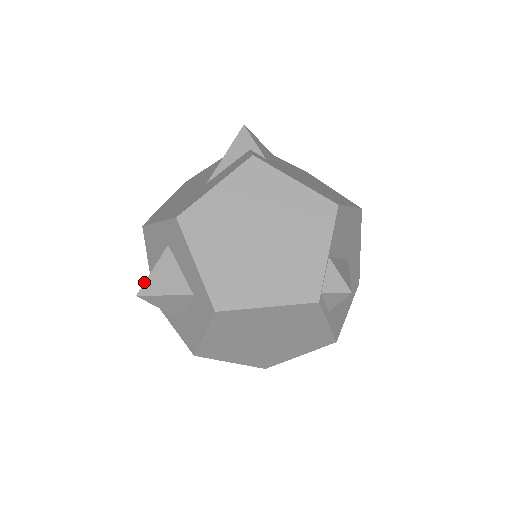
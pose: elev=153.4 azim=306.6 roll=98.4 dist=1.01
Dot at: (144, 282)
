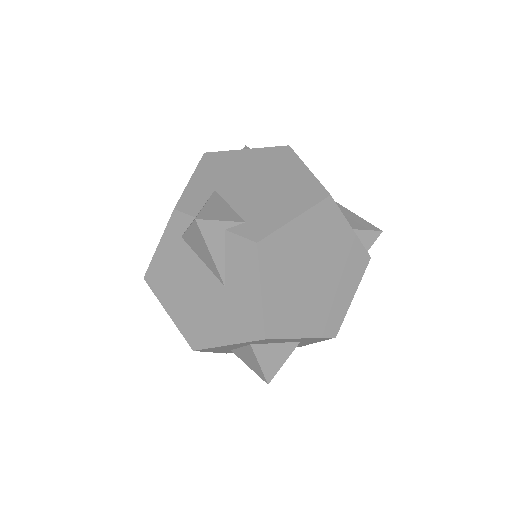
Dot at: (263, 375)
